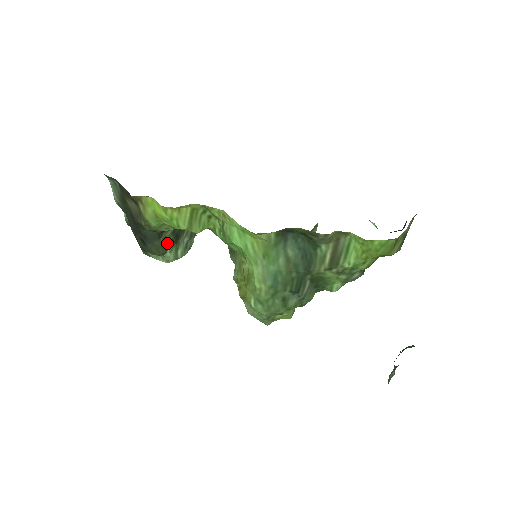
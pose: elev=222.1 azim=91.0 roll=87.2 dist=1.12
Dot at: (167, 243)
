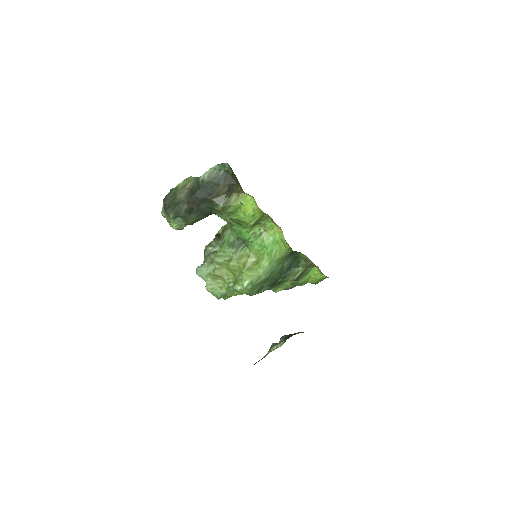
Dot at: occluded
